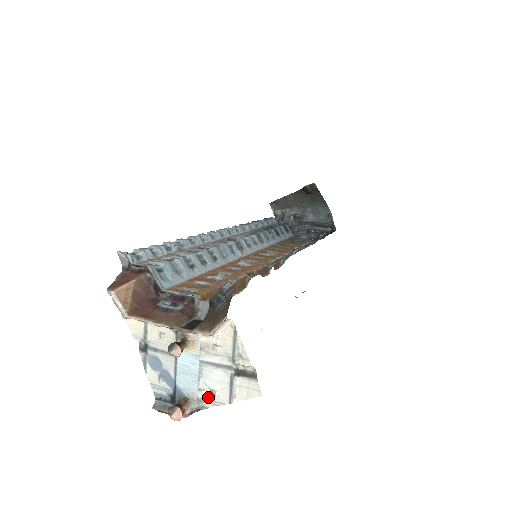
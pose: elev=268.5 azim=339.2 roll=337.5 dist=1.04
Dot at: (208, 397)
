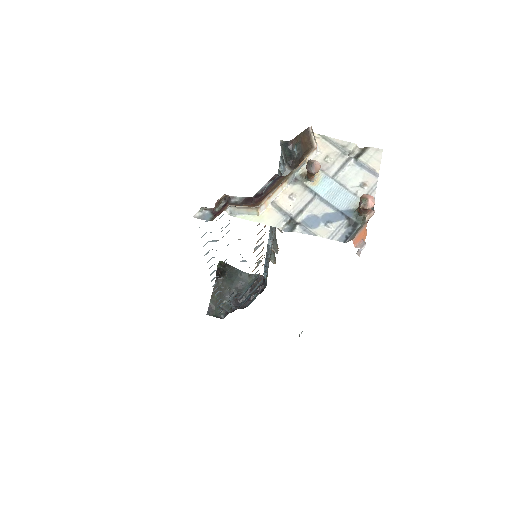
Dot at: (365, 192)
